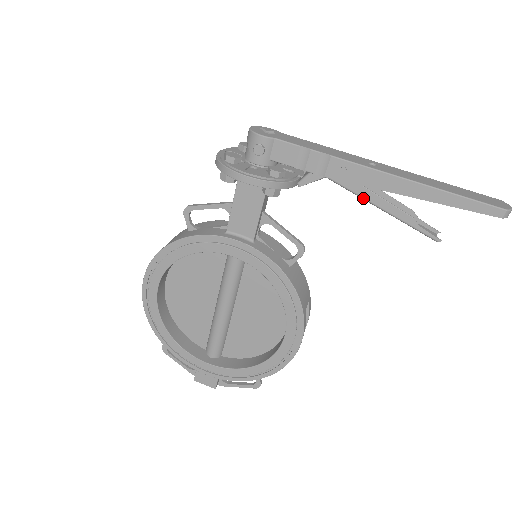
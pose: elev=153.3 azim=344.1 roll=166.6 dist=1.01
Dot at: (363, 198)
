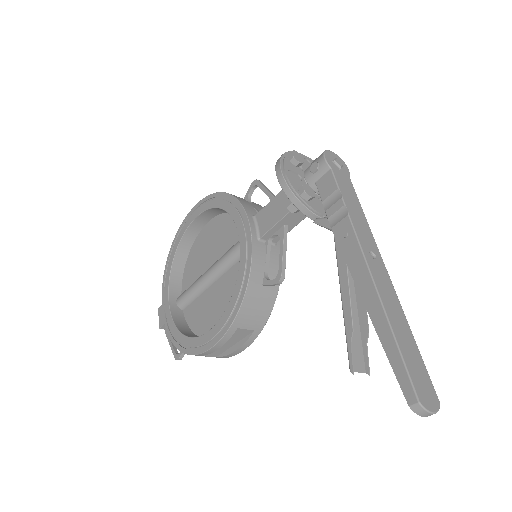
Dot at: (339, 273)
